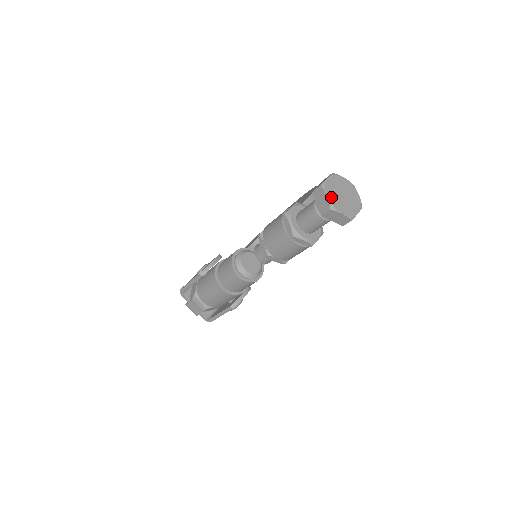
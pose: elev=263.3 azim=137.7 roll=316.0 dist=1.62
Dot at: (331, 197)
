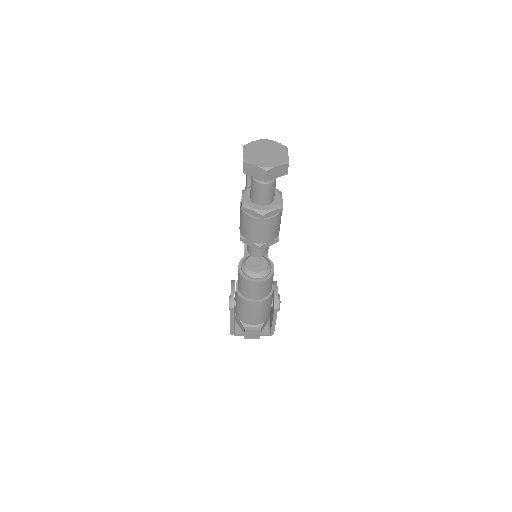
Dot at: (258, 163)
